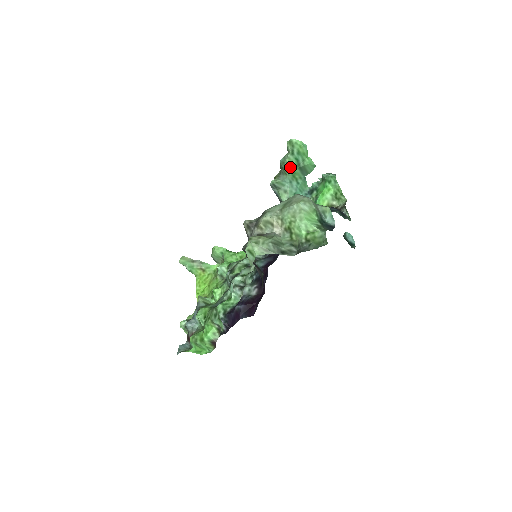
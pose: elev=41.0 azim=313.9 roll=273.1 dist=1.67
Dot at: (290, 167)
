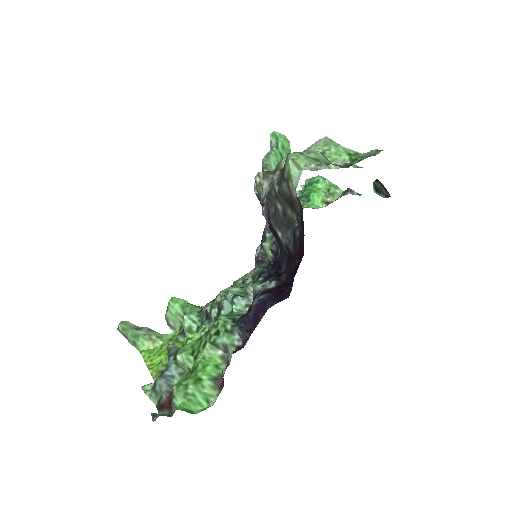
Dot at: (276, 161)
